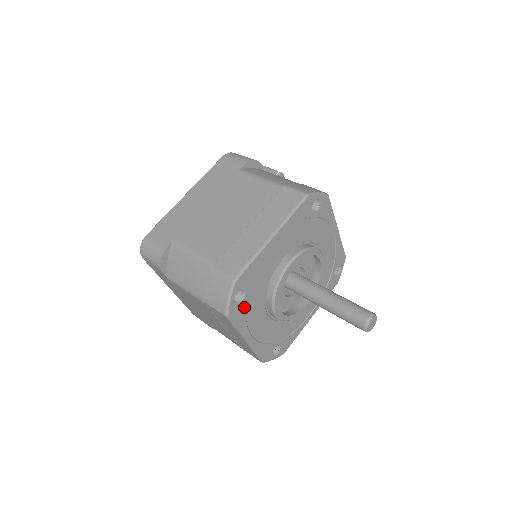
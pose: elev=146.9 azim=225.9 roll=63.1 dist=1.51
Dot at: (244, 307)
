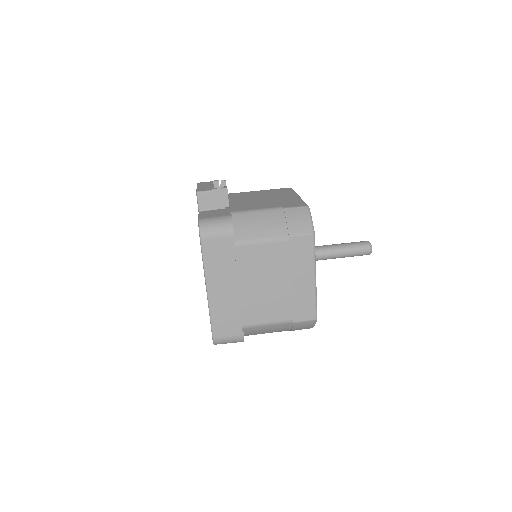
Dot at: occluded
